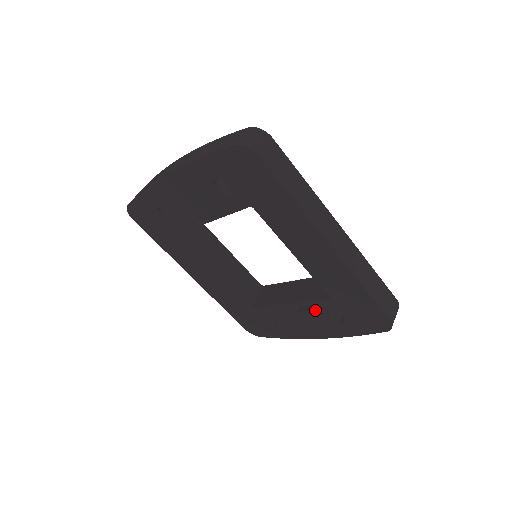
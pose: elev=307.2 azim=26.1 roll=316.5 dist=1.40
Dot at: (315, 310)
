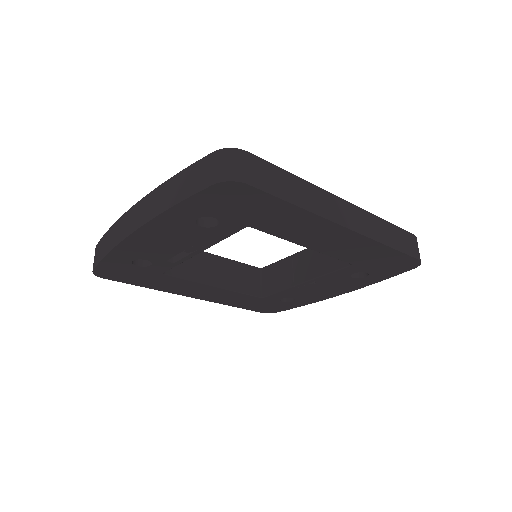
Dot at: (336, 277)
